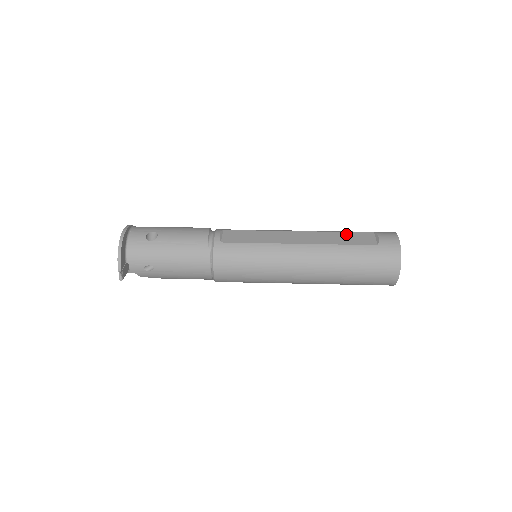
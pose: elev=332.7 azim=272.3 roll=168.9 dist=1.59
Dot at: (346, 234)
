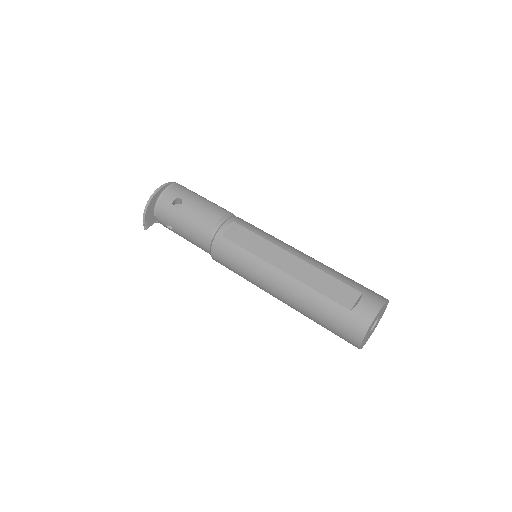
Dot at: (333, 281)
